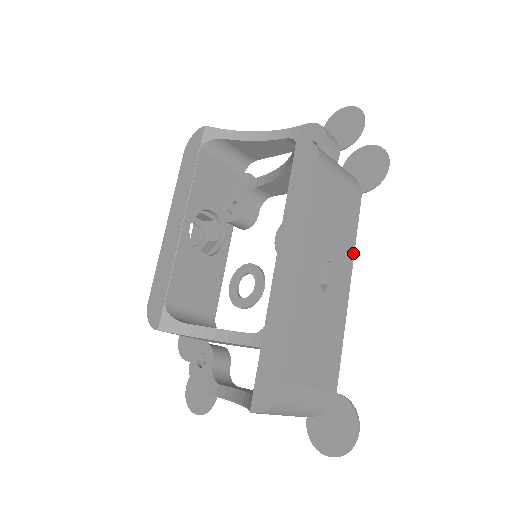
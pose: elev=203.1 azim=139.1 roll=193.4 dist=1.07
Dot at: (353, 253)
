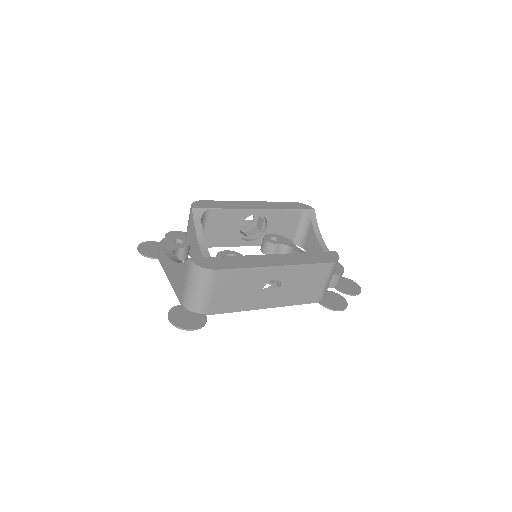
Dot at: (285, 305)
